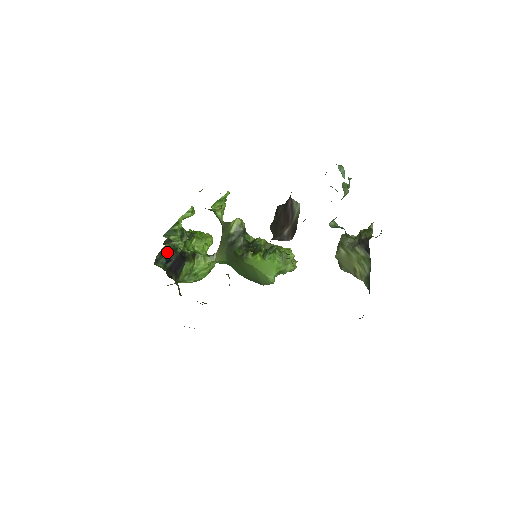
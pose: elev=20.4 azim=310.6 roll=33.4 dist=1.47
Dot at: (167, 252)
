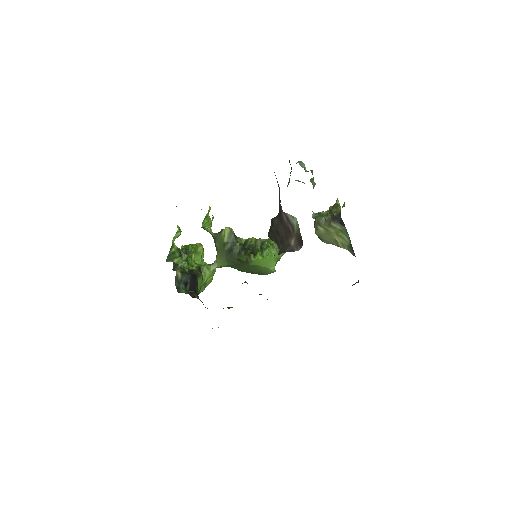
Dot at: (181, 277)
